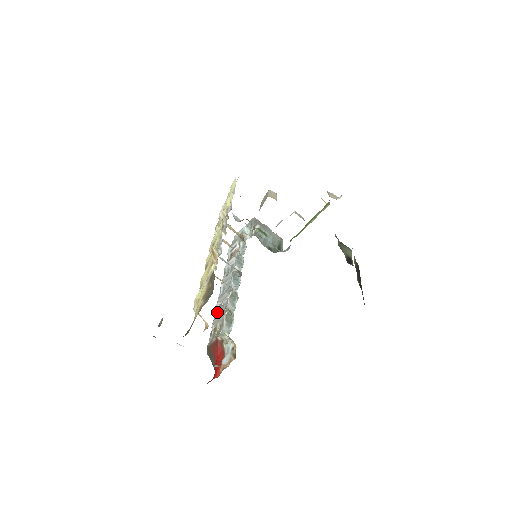
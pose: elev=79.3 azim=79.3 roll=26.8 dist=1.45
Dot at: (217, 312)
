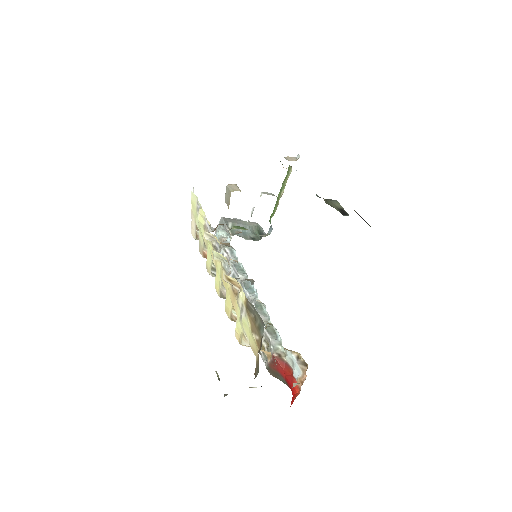
Dot at: occluded
